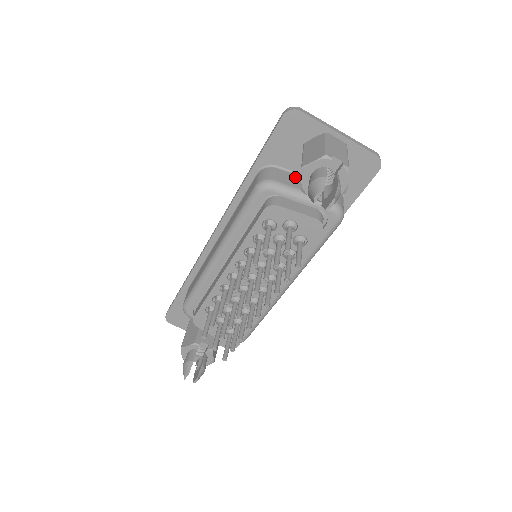
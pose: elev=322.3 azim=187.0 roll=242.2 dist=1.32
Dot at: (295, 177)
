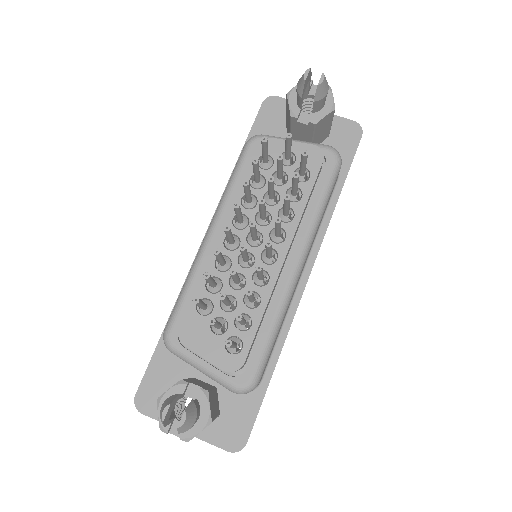
Dot at: occluded
